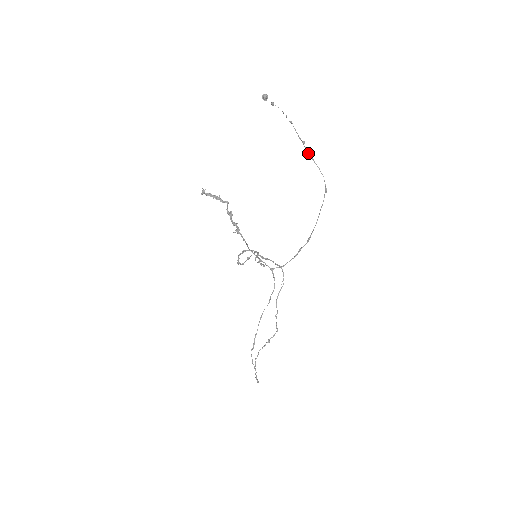
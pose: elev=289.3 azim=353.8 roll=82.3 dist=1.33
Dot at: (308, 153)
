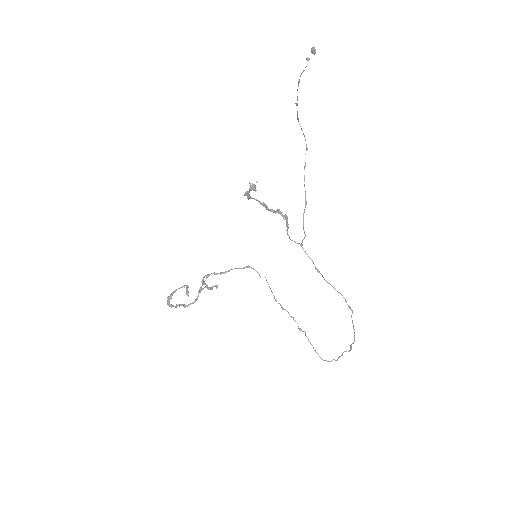
Dot at: (297, 115)
